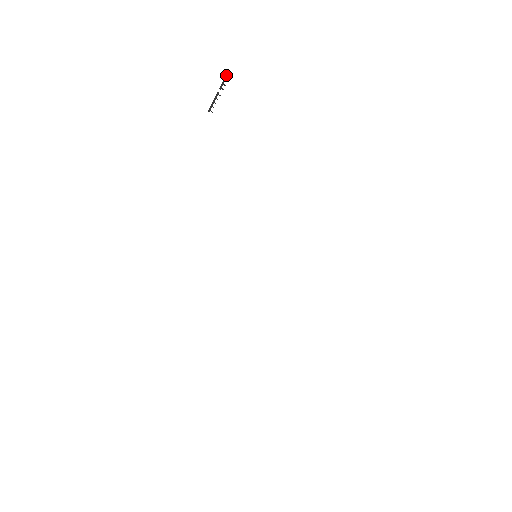
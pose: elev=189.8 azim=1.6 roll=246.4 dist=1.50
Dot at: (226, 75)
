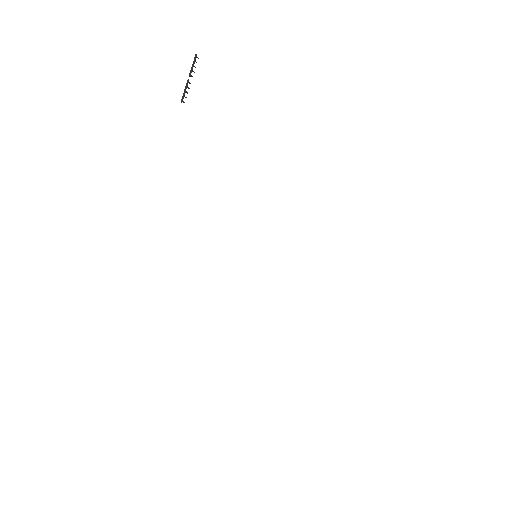
Dot at: (194, 60)
